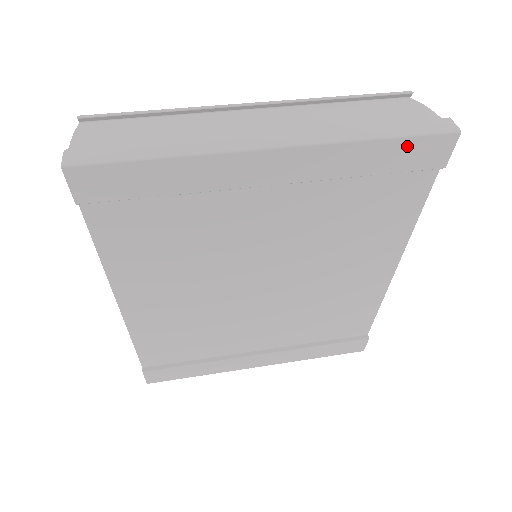
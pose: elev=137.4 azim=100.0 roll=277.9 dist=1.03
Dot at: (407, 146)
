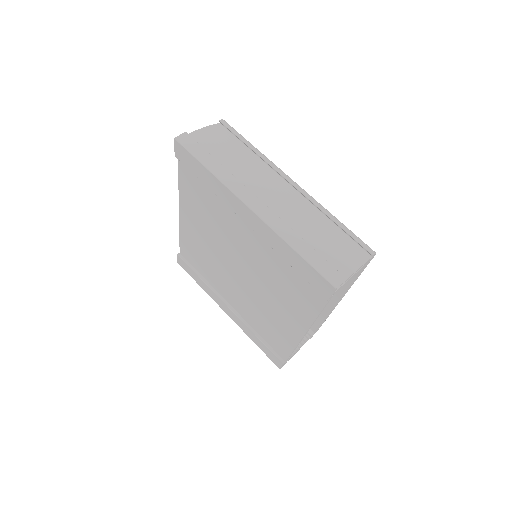
Dot at: (309, 268)
